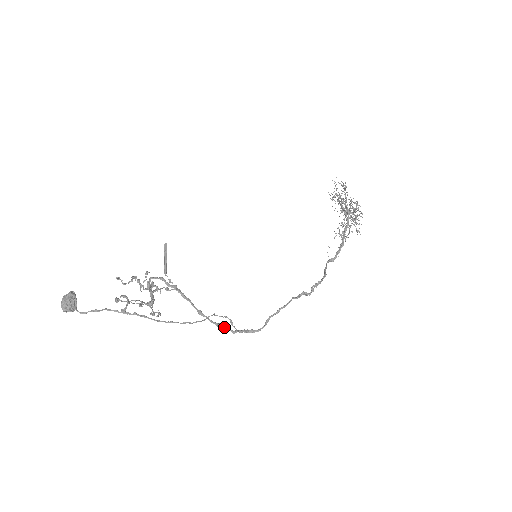
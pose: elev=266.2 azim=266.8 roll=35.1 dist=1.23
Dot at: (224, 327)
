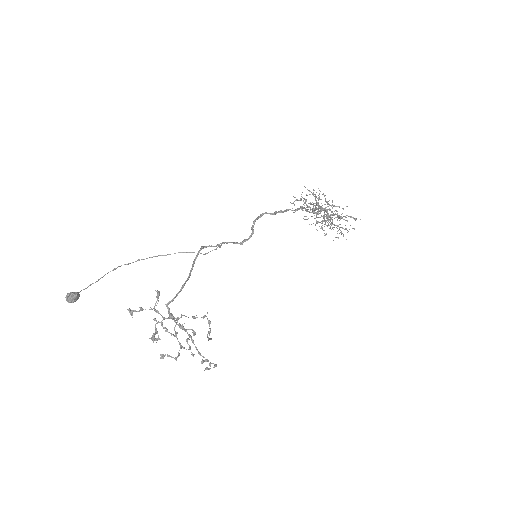
Dot at: (211, 246)
